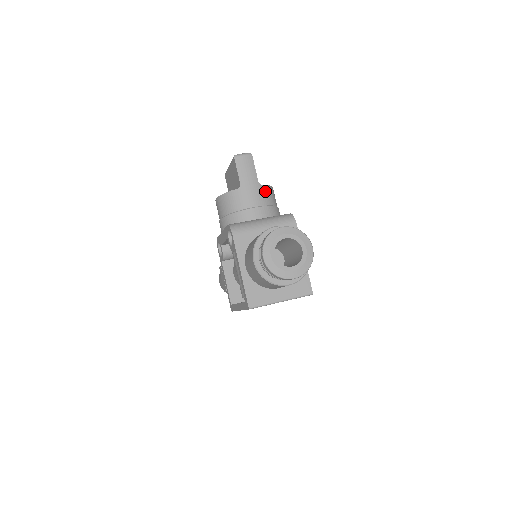
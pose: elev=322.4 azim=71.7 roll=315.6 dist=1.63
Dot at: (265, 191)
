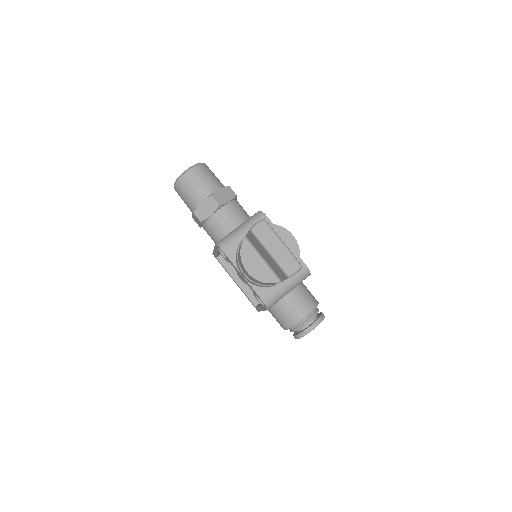
Dot at: occluded
